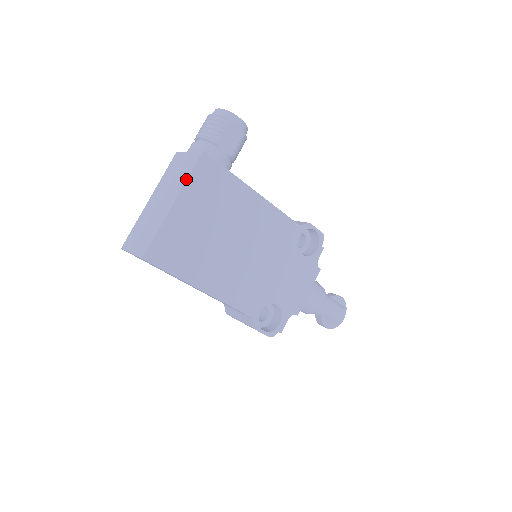
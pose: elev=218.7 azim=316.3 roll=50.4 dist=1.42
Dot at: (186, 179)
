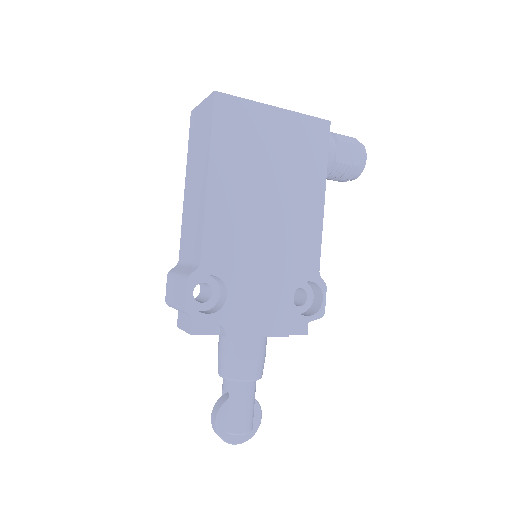
Dot at: (301, 113)
